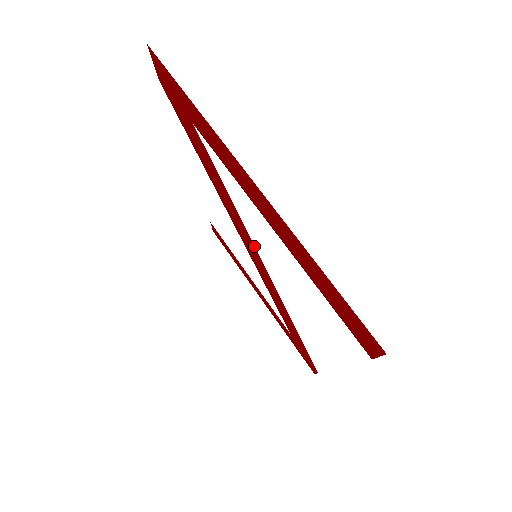
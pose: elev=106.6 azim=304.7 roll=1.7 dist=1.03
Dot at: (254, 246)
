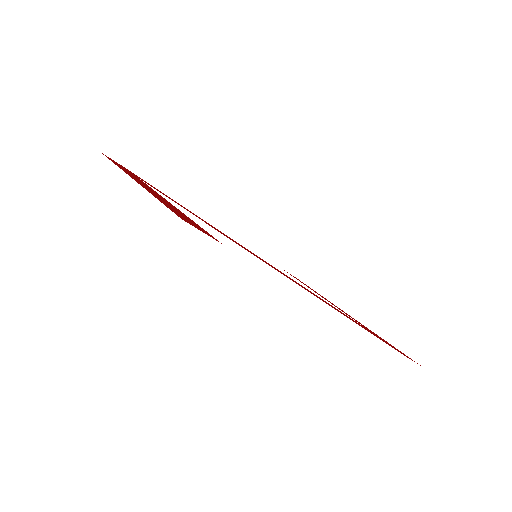
Dot at: (239, 245)
